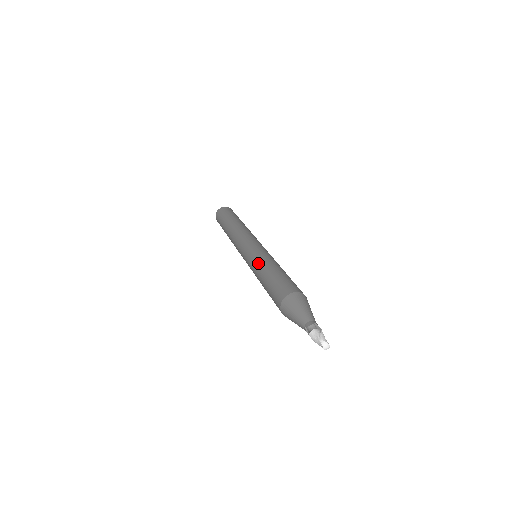
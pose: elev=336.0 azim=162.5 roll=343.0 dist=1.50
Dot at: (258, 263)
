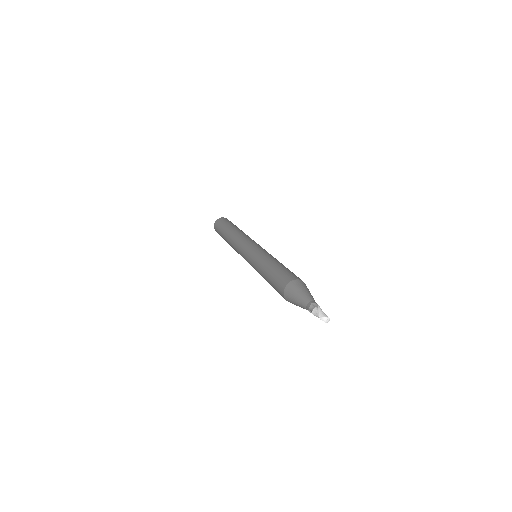
Dot at: (257, 267)
